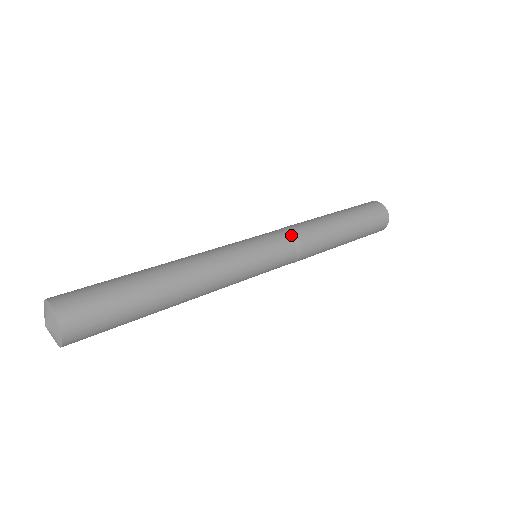
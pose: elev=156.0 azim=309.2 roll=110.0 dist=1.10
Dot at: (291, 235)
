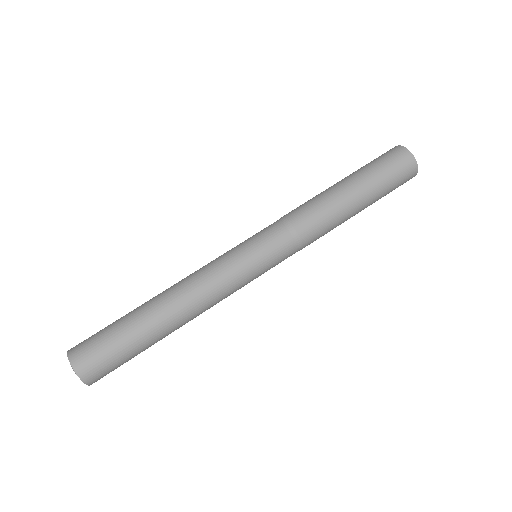
Dot at: (293, 236)
